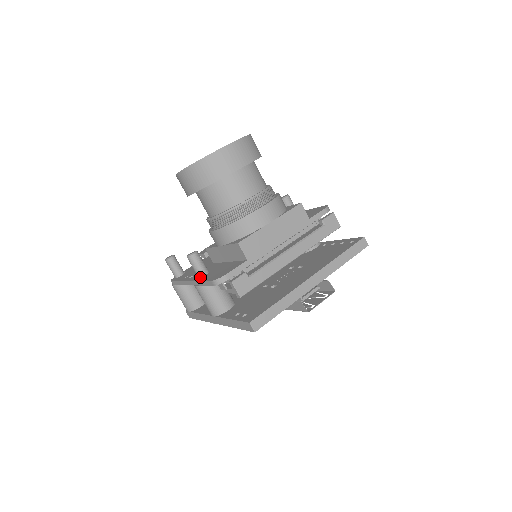
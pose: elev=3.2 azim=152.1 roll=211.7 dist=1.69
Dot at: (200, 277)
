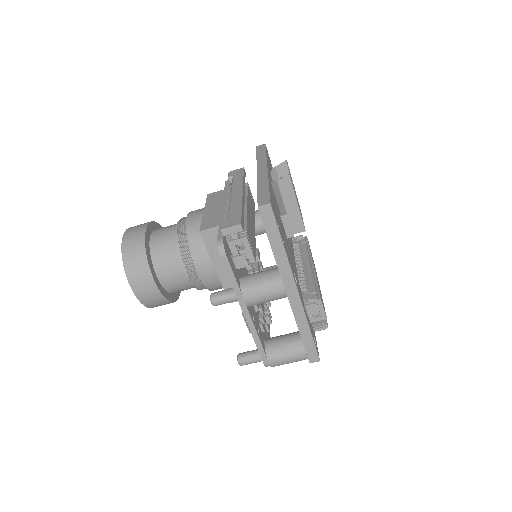
Dot at: occluded
